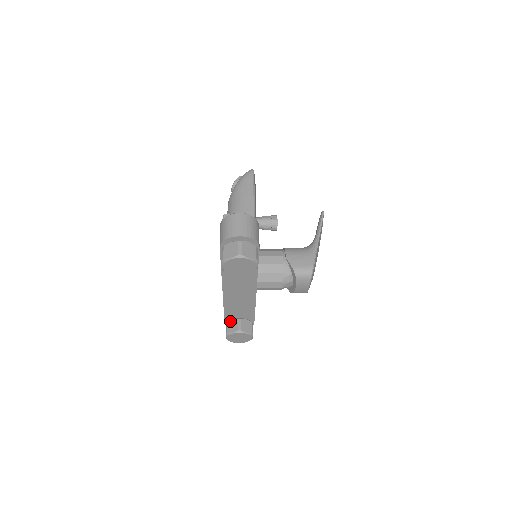
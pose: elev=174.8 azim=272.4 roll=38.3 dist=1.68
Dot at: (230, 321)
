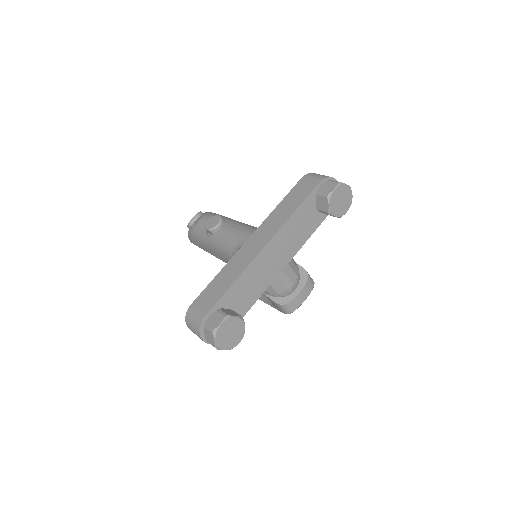
Dot at: (223, 308)
